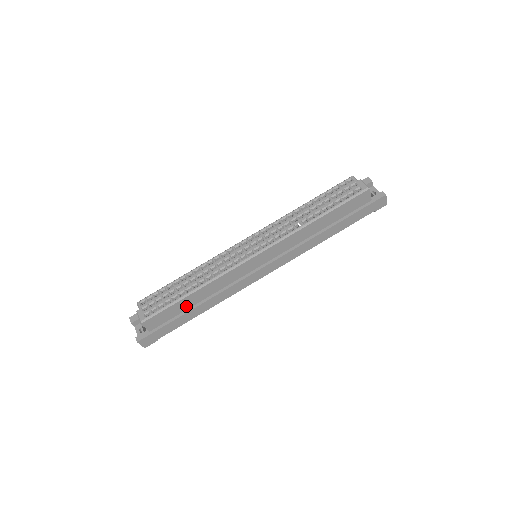
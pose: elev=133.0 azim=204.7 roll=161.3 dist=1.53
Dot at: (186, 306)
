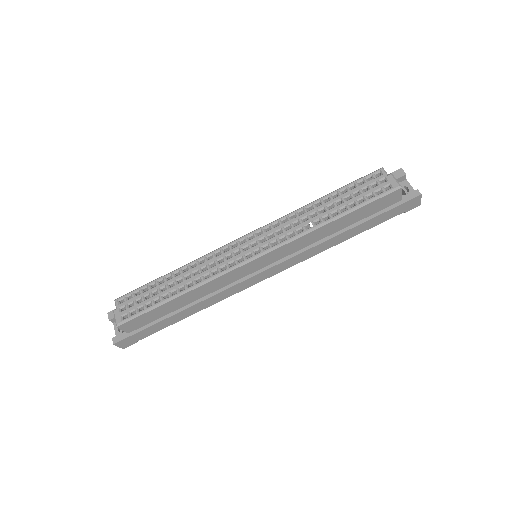
Dot at: (170, 309)
